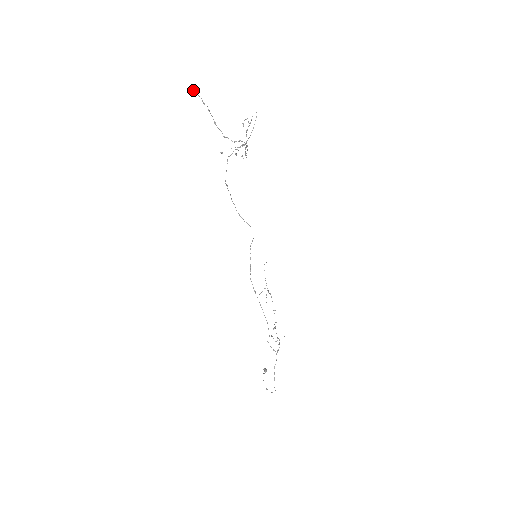
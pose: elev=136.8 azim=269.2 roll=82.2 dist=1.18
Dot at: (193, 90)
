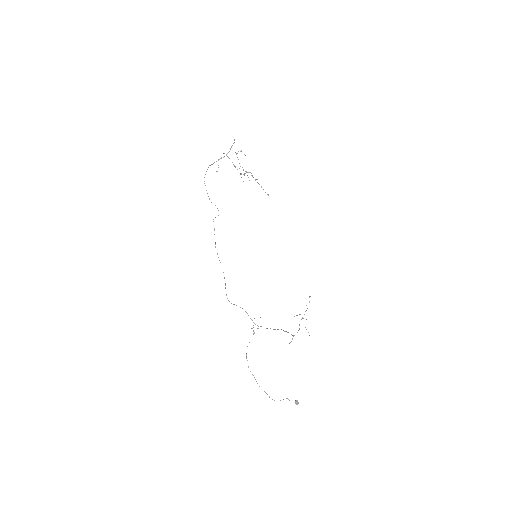
Dot at: occluded
